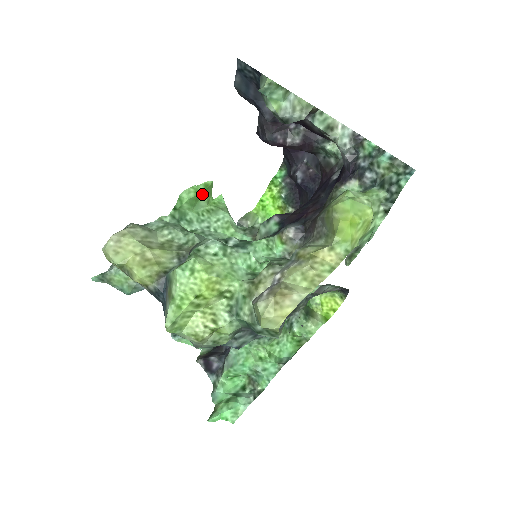
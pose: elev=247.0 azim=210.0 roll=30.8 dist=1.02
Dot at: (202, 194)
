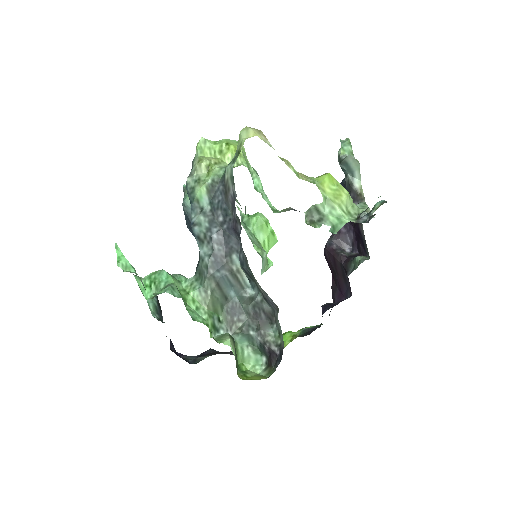
Dot at: (267, 231)
